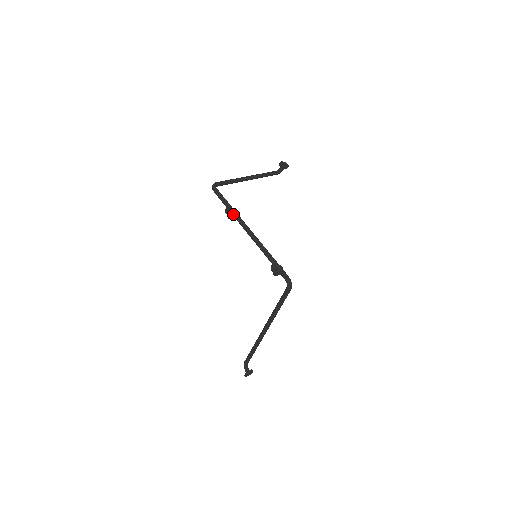
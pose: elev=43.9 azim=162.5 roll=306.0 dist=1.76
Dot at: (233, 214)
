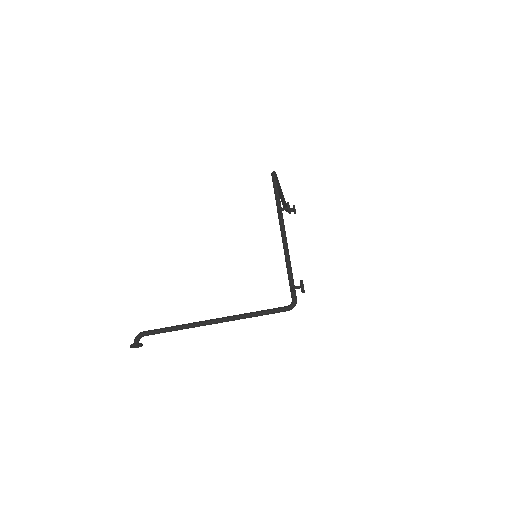
Dot at: occluded
